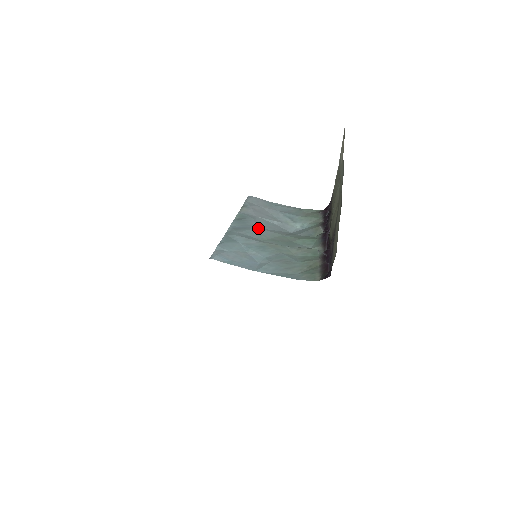
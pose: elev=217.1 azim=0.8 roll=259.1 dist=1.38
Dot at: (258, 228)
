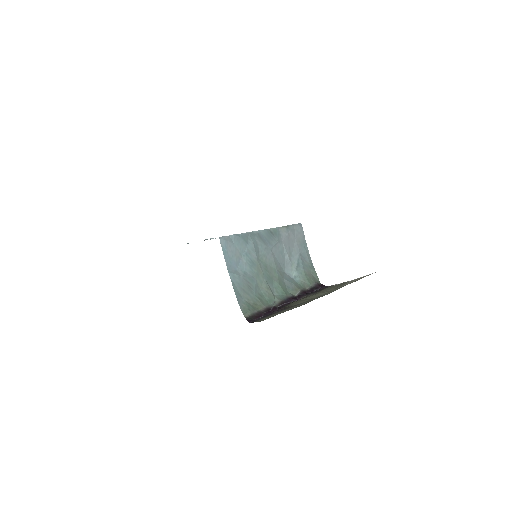
Dot at: (271, 249)
